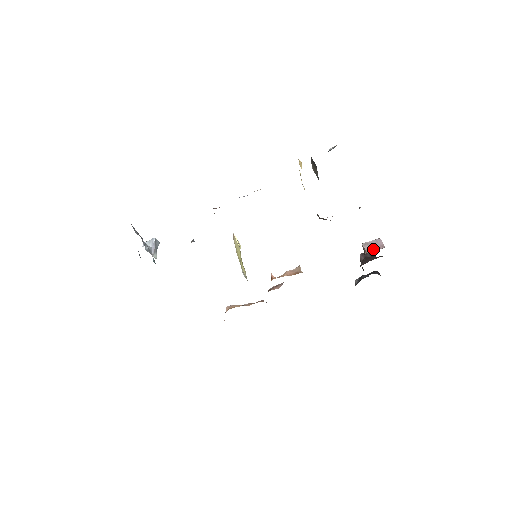
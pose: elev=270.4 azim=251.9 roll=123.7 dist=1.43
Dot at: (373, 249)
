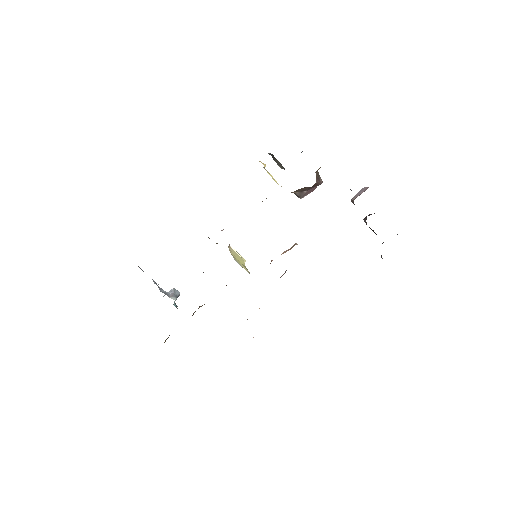
Dot at: (359, 195)
